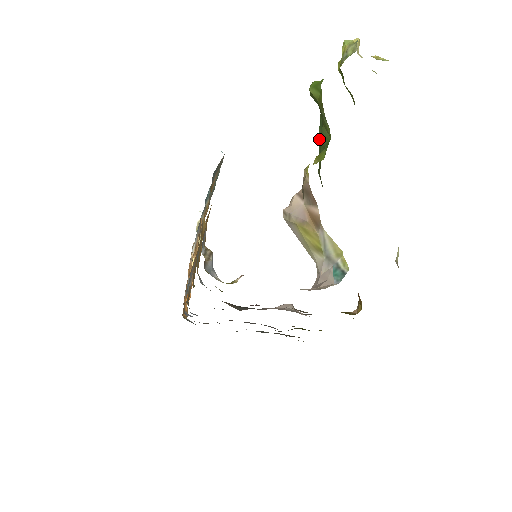
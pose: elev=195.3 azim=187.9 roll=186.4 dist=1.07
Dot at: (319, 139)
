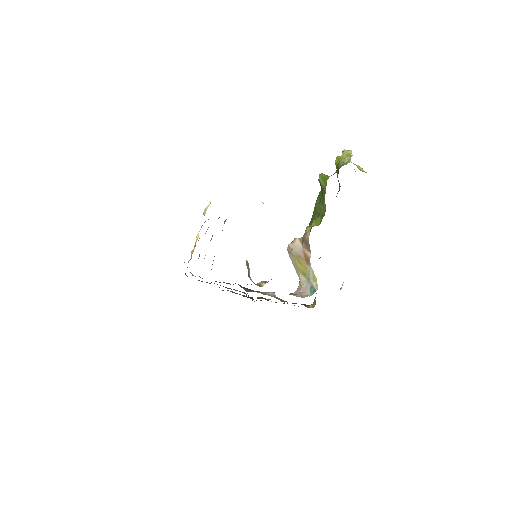
Dot at: (316, 207)
